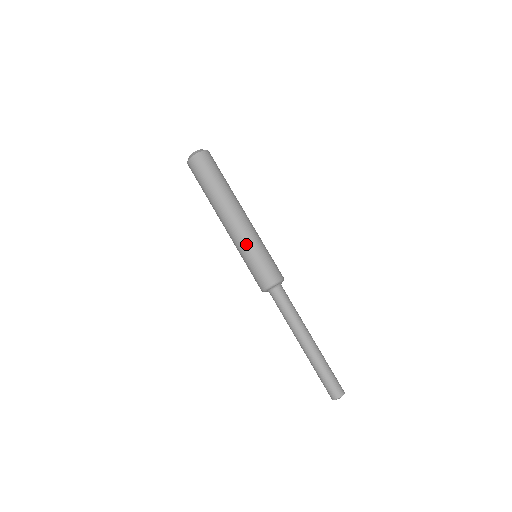
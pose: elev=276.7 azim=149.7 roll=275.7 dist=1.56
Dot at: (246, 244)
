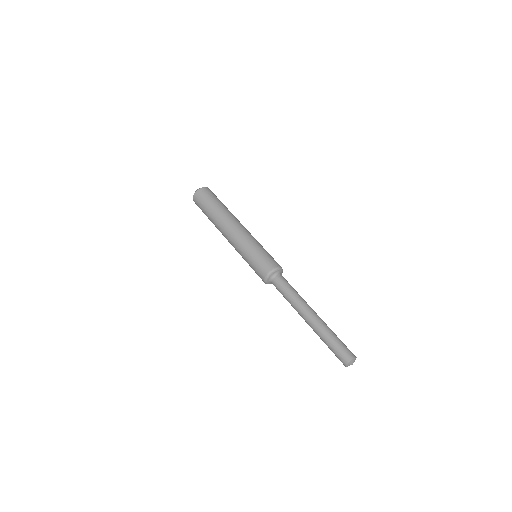
Dot at: (242, 247)
